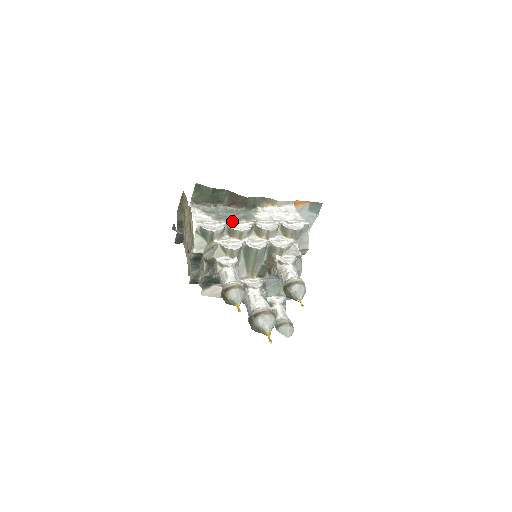
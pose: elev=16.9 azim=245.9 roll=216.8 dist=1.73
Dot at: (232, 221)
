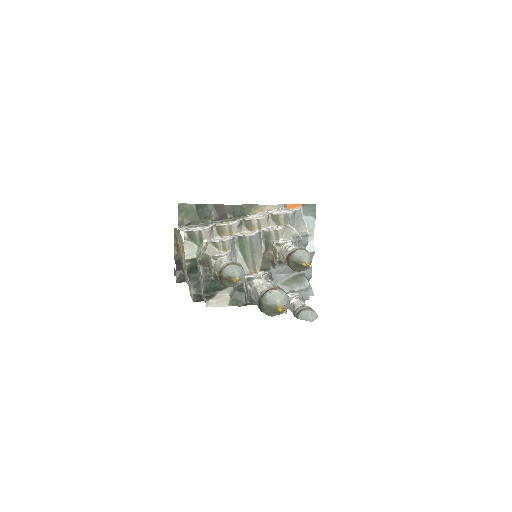
Dot at: (220, 223)
